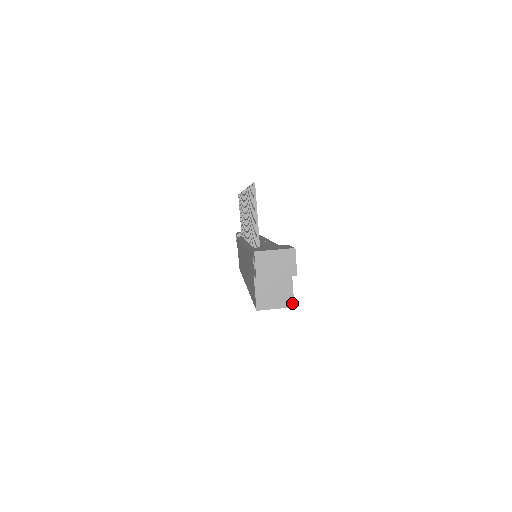
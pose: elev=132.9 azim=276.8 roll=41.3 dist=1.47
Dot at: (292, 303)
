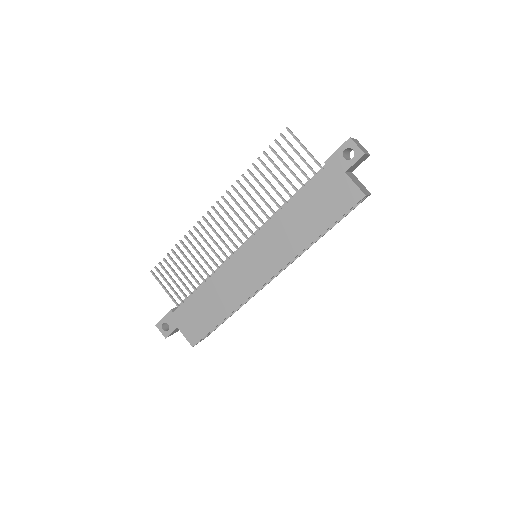
Dot at: occluded
